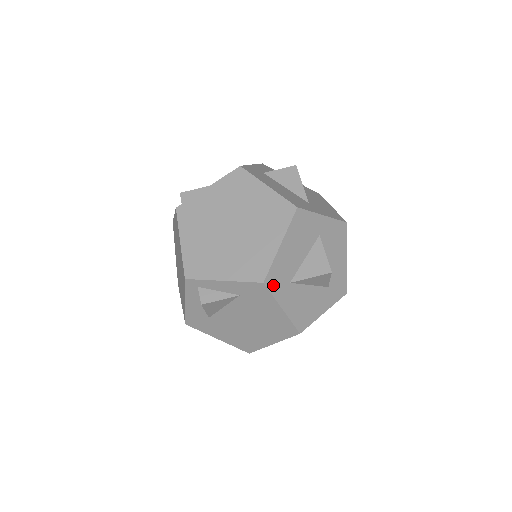
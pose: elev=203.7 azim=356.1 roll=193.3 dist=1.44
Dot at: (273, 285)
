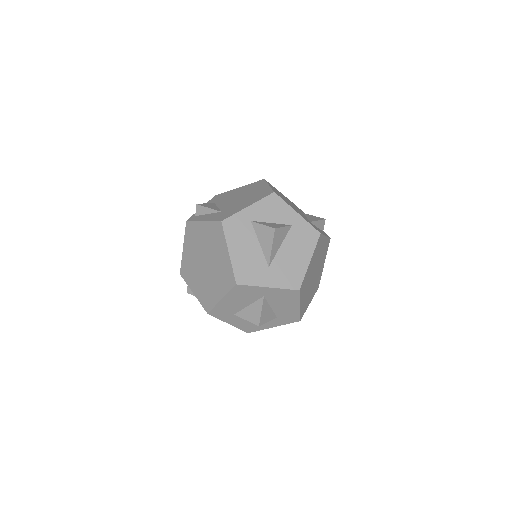
Dot at: (217, 315)
